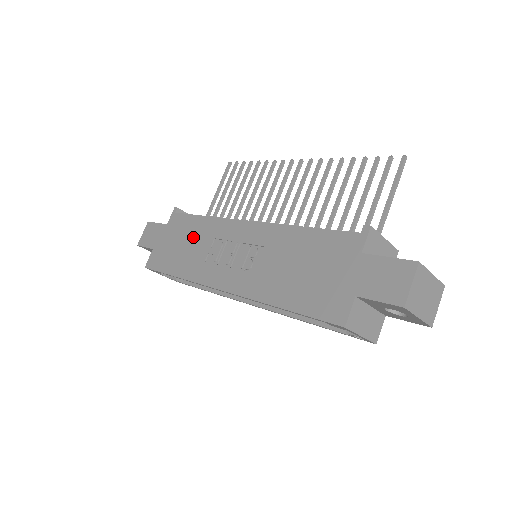
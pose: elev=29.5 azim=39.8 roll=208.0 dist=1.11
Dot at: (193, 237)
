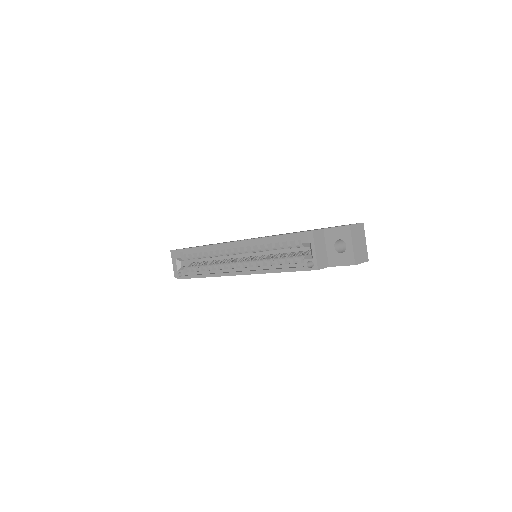
Dot at: occluded
